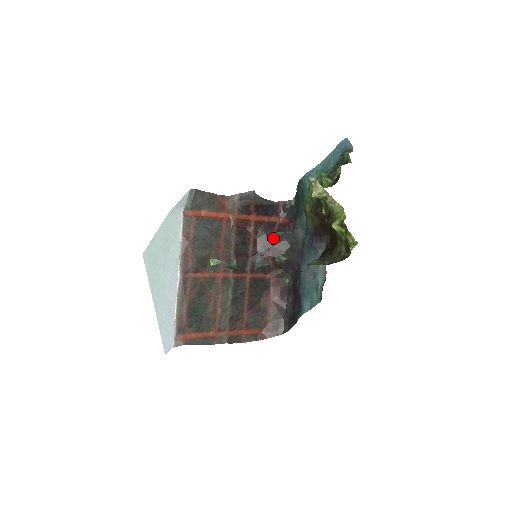
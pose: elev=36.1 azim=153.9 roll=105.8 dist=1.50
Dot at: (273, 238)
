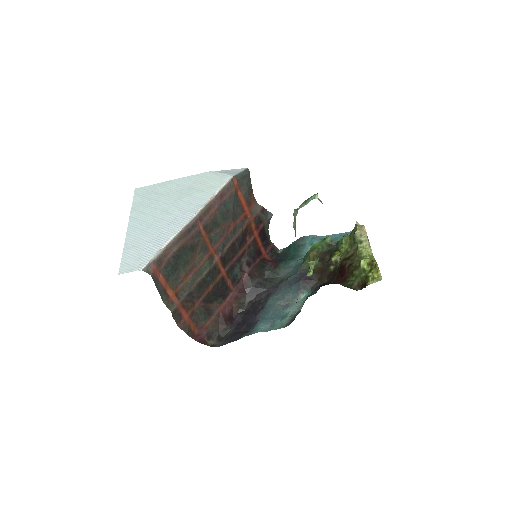
Dot at: (256, 262)
